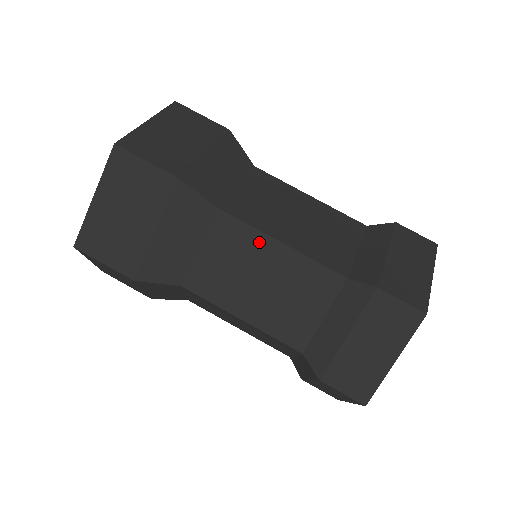
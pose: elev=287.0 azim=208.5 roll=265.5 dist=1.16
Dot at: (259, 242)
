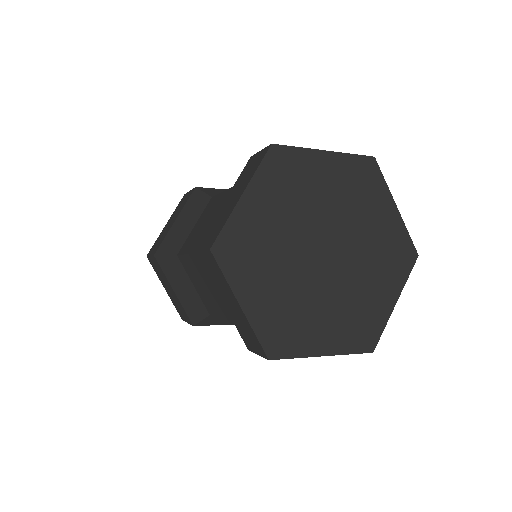
Dot at: (219, 198)
